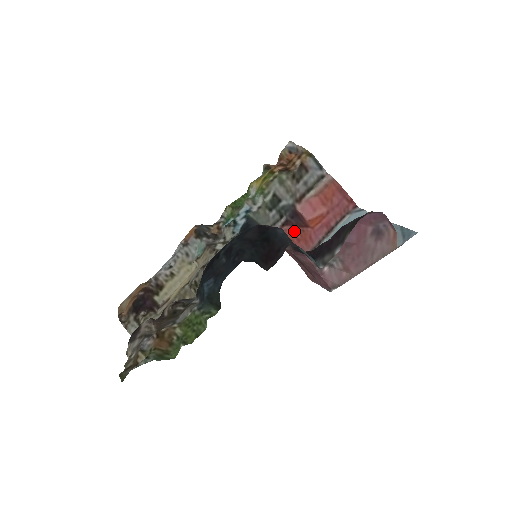
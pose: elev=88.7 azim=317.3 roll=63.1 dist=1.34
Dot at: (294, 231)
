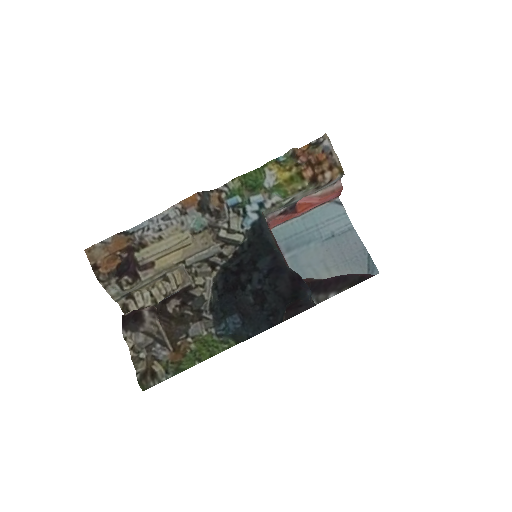
Dot at: (285, 217)
